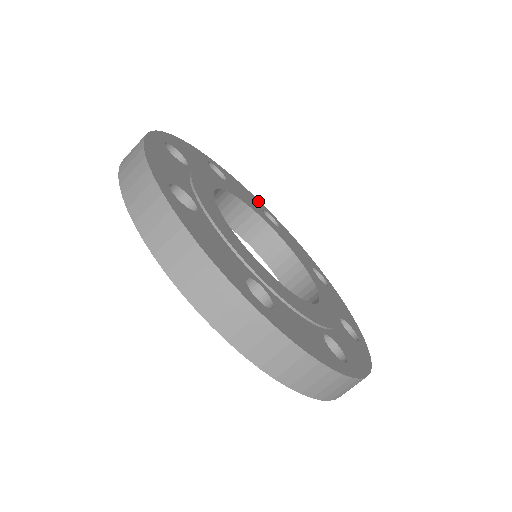
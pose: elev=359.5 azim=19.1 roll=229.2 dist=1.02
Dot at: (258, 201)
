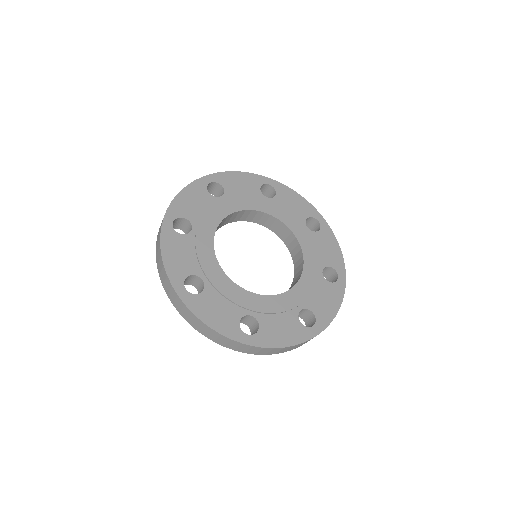
Dot at: (312, 209)
